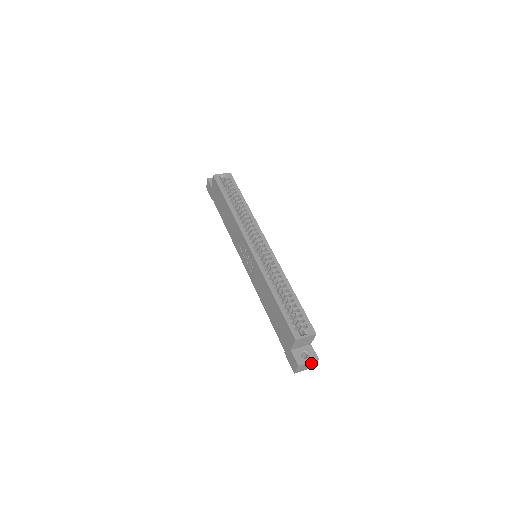
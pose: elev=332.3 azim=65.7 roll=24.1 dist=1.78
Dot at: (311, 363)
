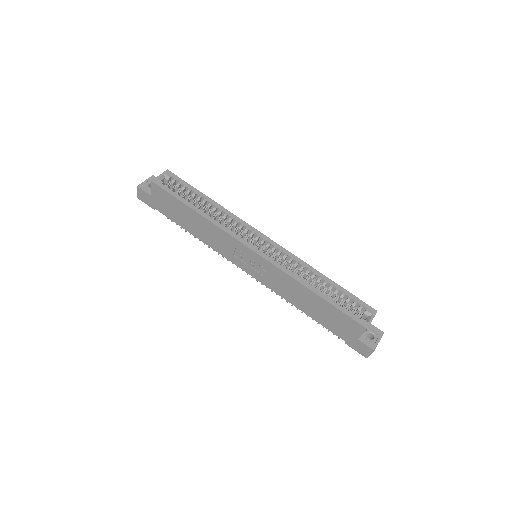
Dot at: occluded
